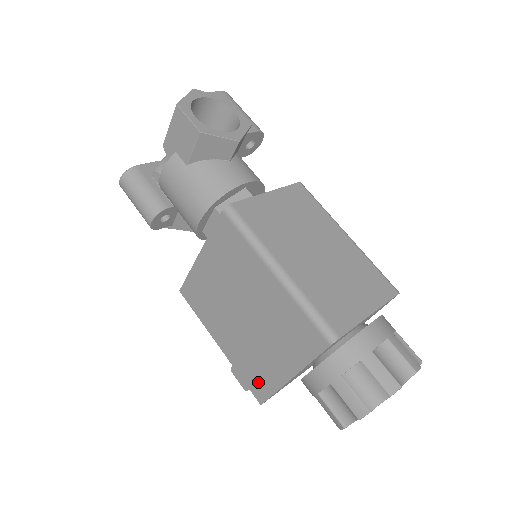
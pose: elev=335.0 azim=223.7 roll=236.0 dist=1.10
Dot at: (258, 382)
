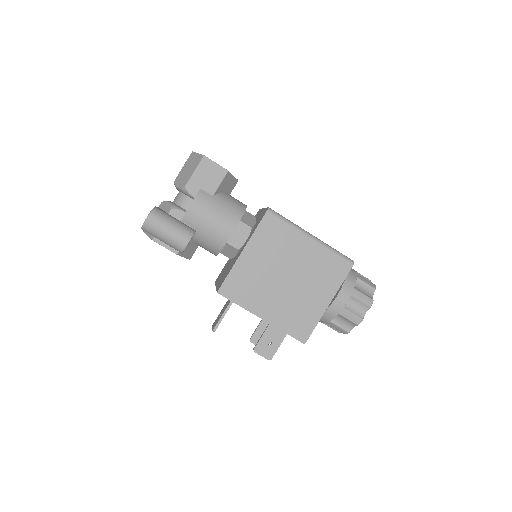
Dot at: (302, 326)
